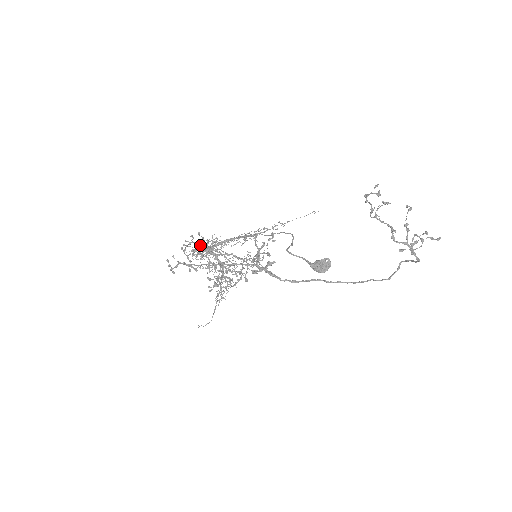
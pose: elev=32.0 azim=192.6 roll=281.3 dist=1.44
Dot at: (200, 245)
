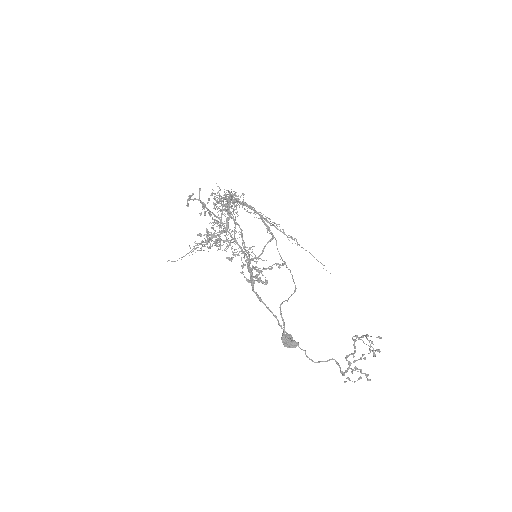
Dot at: (227, 196)
